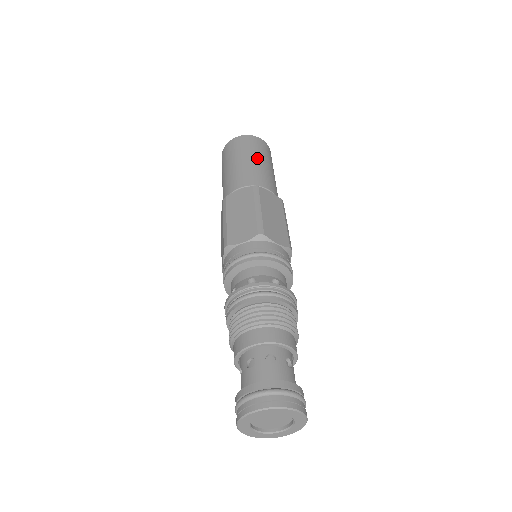
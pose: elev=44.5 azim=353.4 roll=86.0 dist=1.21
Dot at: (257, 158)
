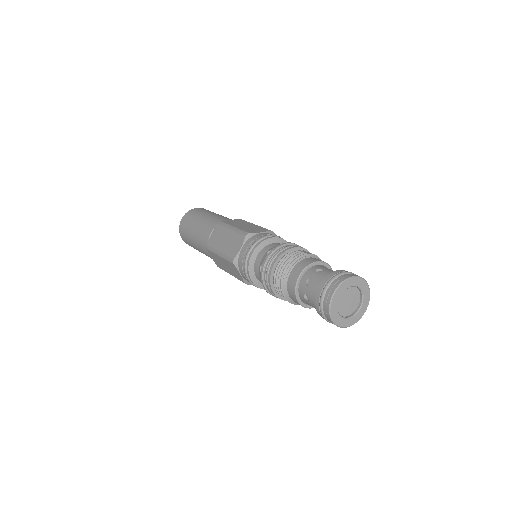
Dot at: occluded
